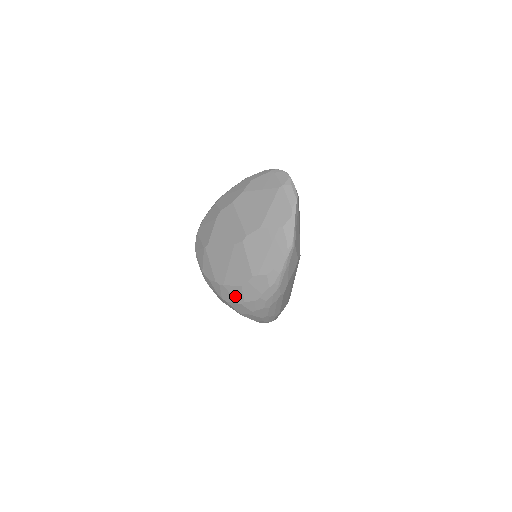
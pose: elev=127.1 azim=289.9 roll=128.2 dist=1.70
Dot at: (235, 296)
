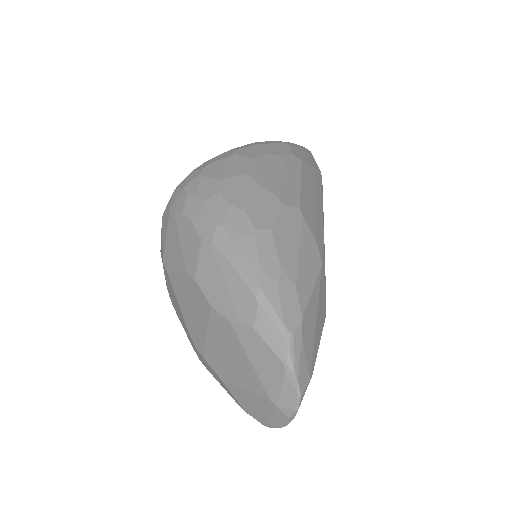
Dot at: occluded
